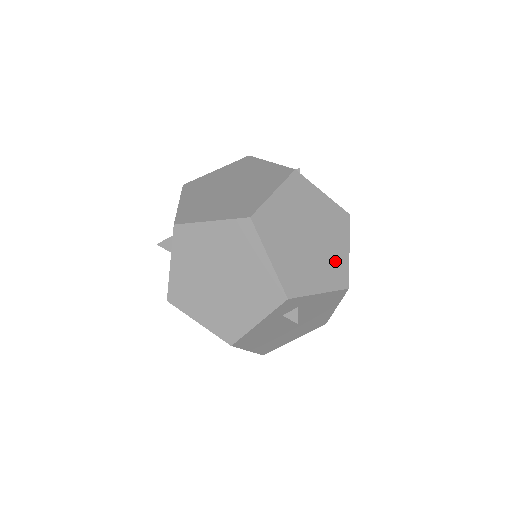
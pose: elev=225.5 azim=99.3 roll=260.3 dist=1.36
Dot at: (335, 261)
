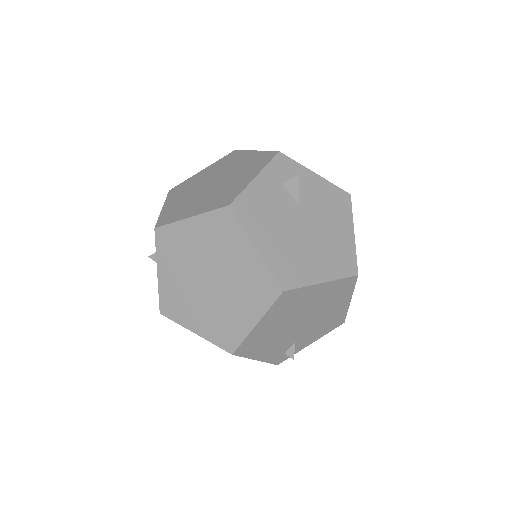
Dot at: occluded
